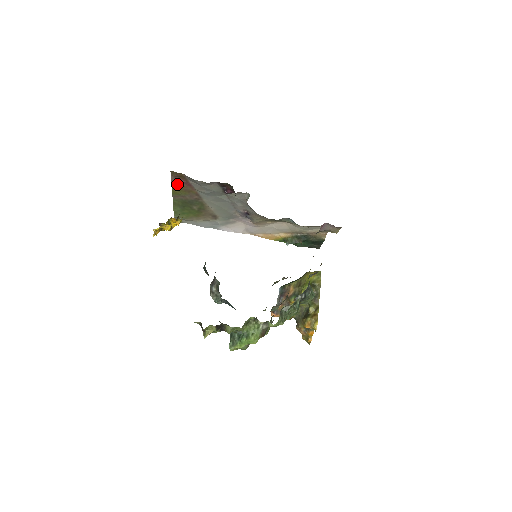
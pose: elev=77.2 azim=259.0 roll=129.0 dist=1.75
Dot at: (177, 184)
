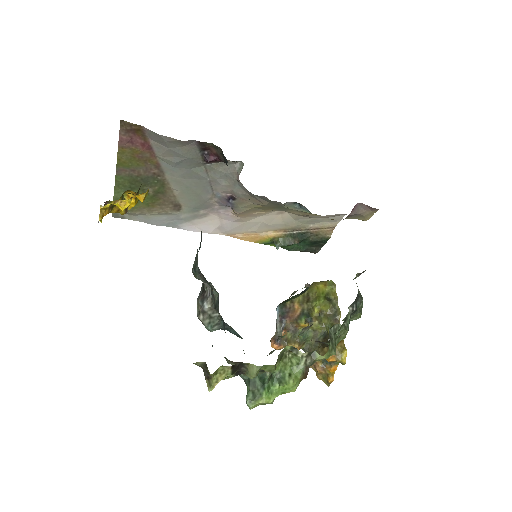
Dot at: (128, 146)
